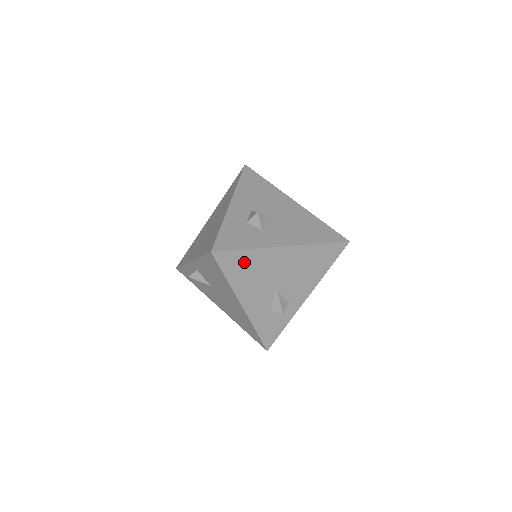
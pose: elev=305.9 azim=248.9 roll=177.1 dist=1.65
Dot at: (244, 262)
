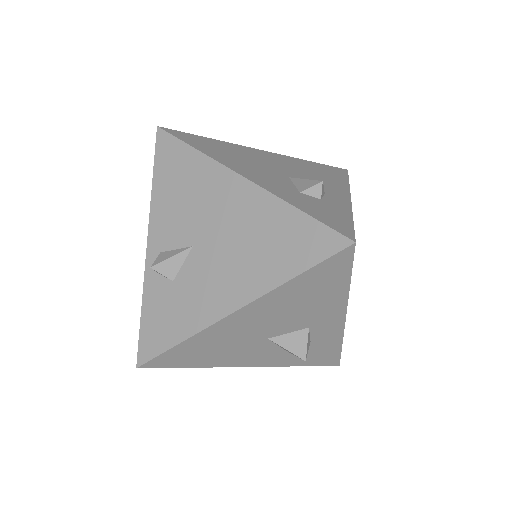
Dot at: (213, 145)
